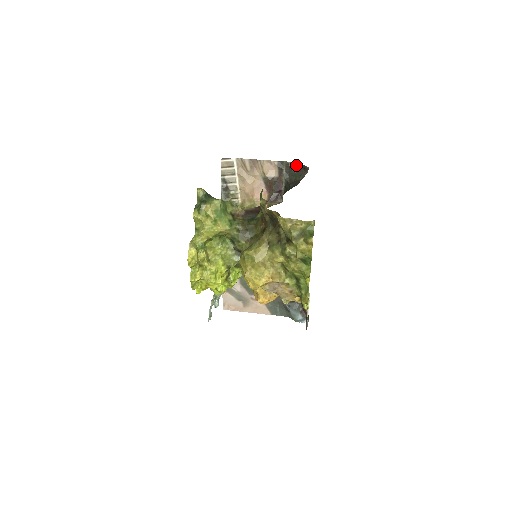
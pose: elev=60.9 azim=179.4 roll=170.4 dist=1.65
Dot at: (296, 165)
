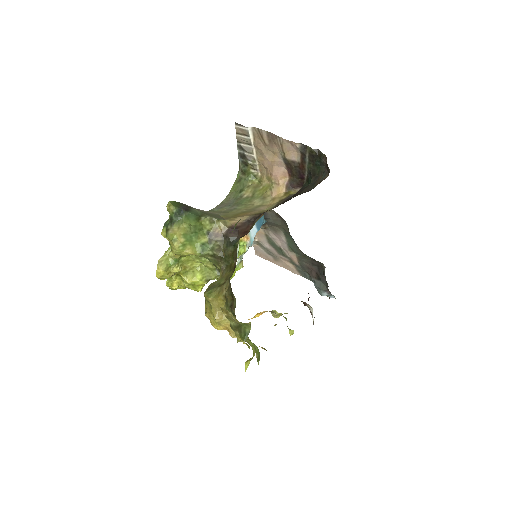
Dot at: (321, 156)
